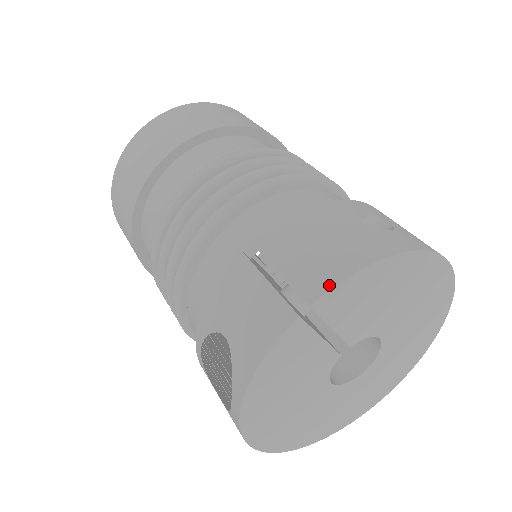
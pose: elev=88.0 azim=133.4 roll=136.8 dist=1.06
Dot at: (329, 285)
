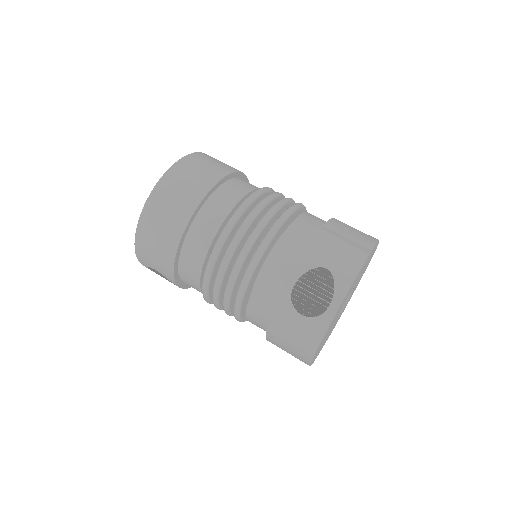
Dot at: (374, 244)
